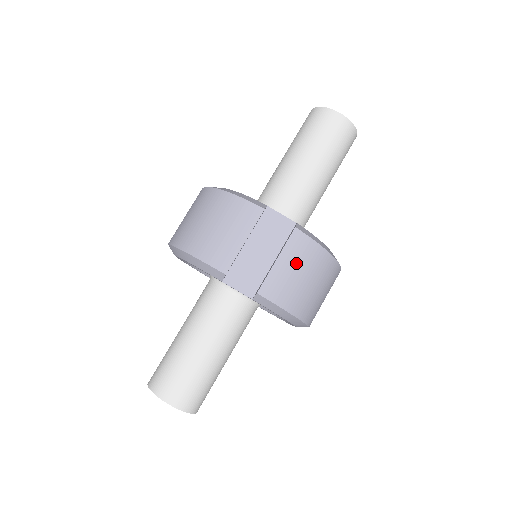
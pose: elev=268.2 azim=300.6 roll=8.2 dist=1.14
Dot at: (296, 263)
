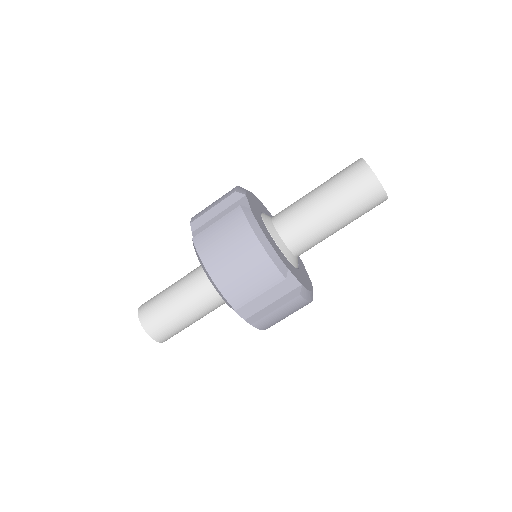
Dot at: (287, 311)
